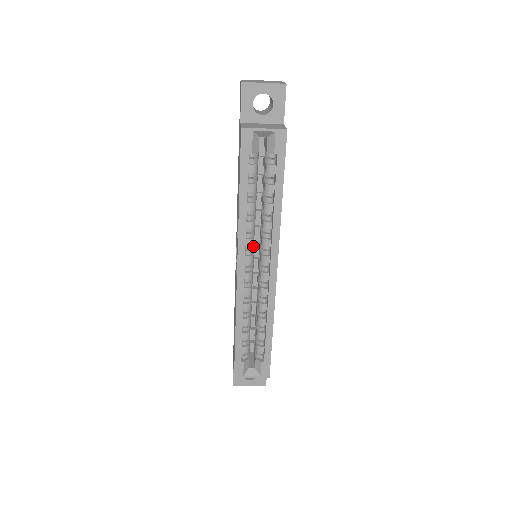
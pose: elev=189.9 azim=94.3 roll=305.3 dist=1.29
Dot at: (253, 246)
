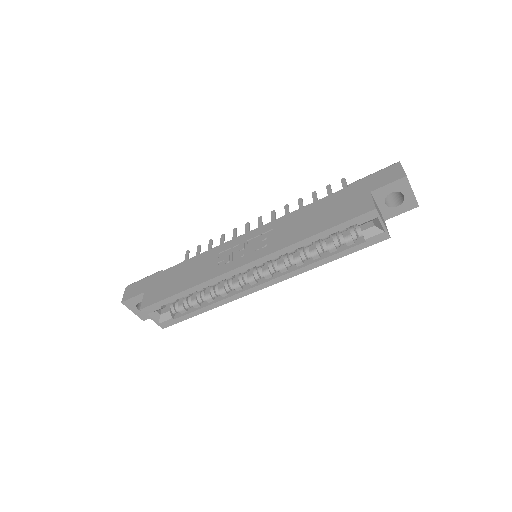
Dot at: occluded
